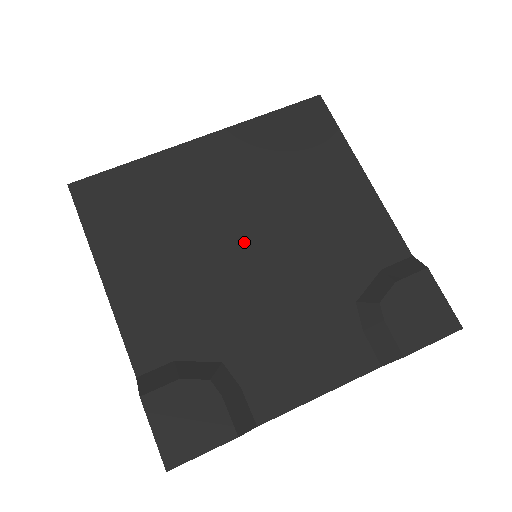
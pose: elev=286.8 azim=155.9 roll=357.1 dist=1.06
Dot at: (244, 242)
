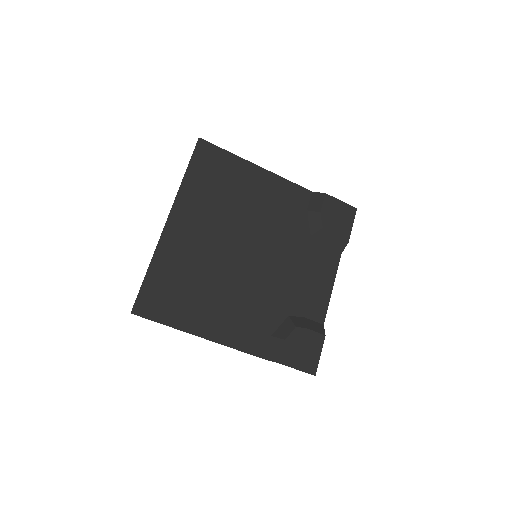
Dot at: (244, 255)
